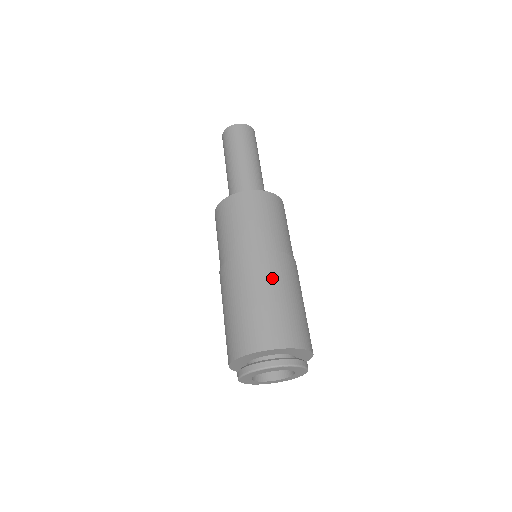
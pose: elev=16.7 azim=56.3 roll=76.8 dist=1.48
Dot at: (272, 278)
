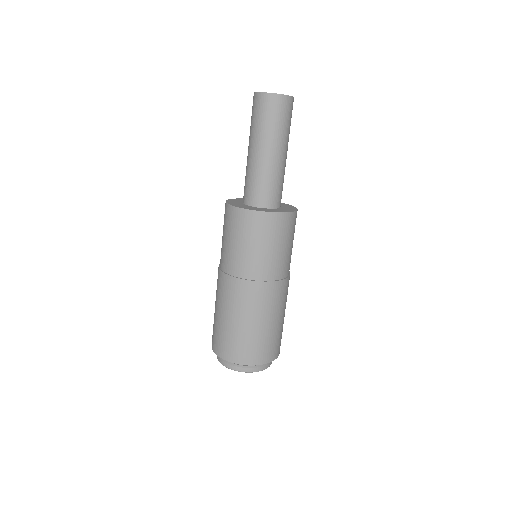
Dot at: (257, 308)
